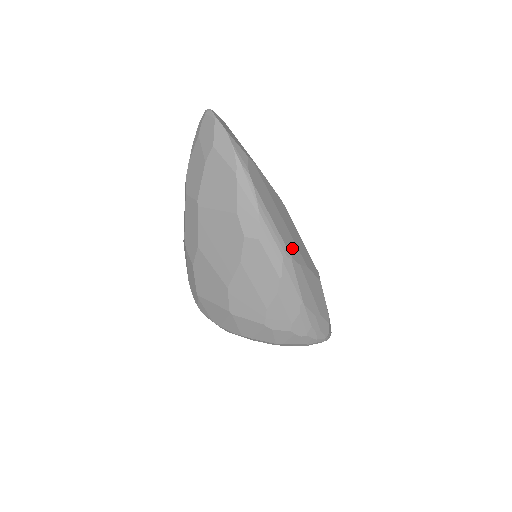
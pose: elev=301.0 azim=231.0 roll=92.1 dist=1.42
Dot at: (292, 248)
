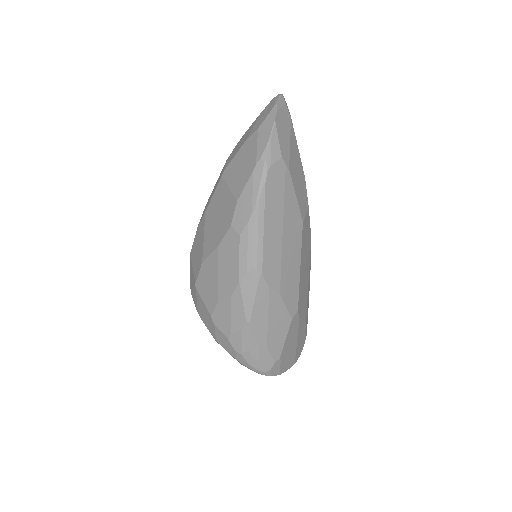
Dot at: (271, 266)
